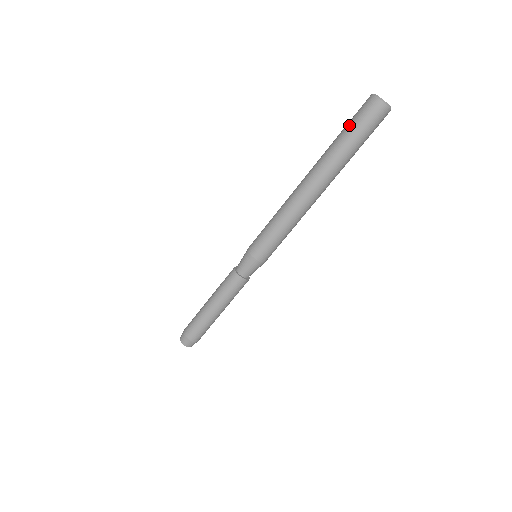
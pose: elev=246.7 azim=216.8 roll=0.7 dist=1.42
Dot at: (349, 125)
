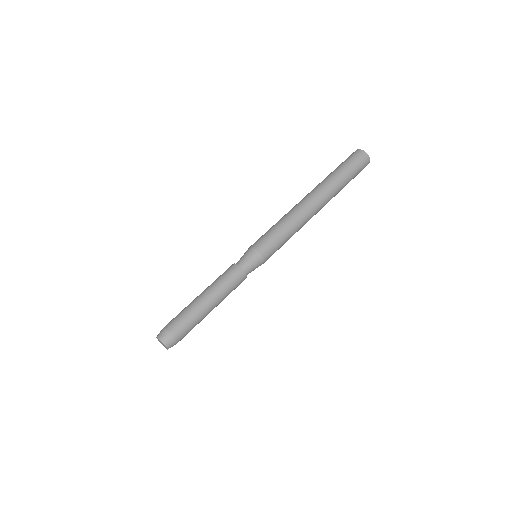
Dot at: occluded
